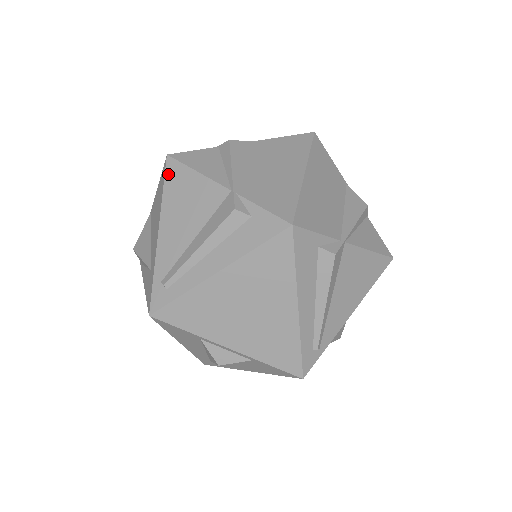
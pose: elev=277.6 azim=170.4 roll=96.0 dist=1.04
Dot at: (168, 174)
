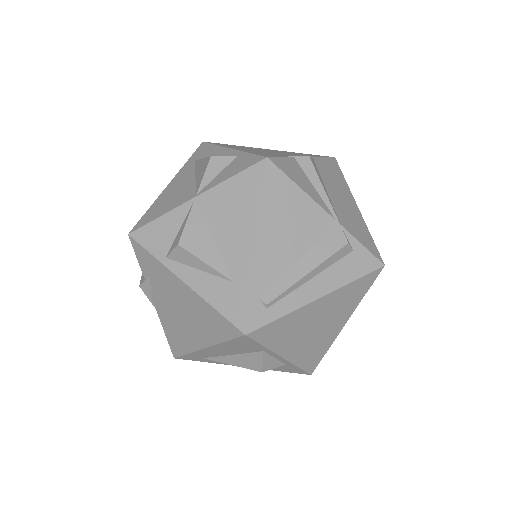
Dot at: (269, 181)
